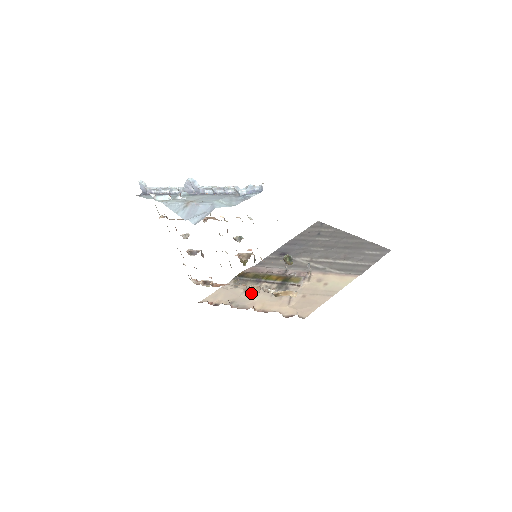
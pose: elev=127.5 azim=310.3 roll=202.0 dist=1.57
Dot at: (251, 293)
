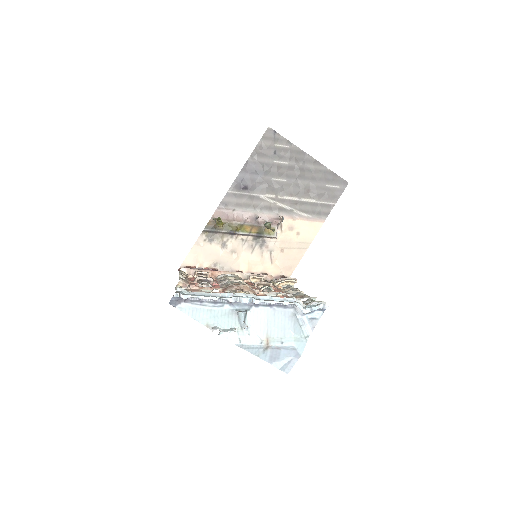
Dot at: (231, 251)
